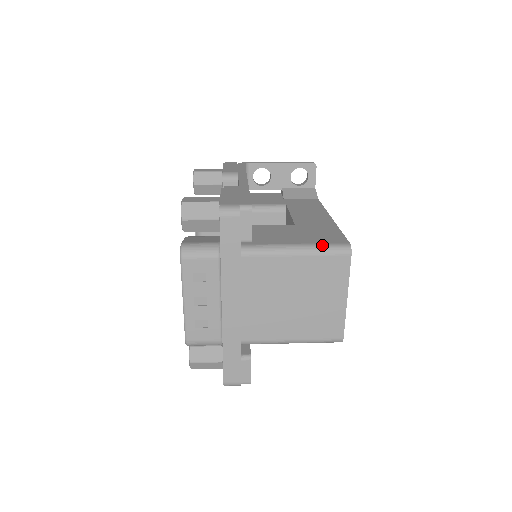
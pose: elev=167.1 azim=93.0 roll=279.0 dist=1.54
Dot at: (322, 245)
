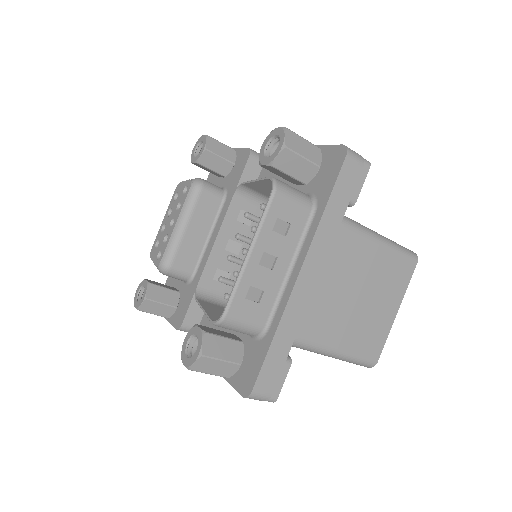
Dot at: occluded
